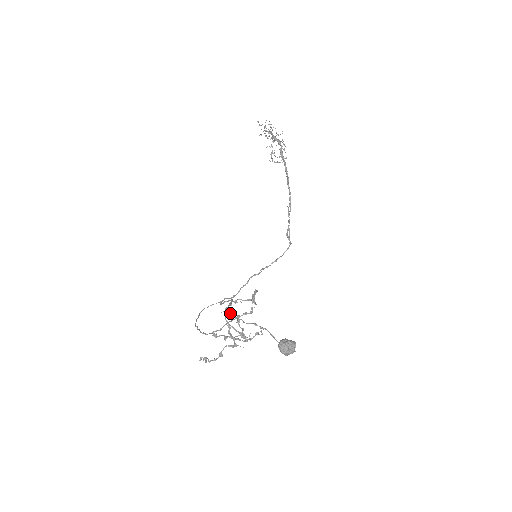
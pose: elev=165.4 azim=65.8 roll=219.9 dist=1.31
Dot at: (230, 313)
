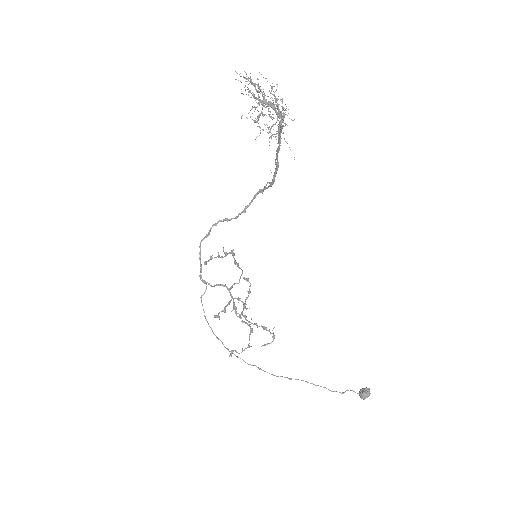
Dot at: (246, 316)
